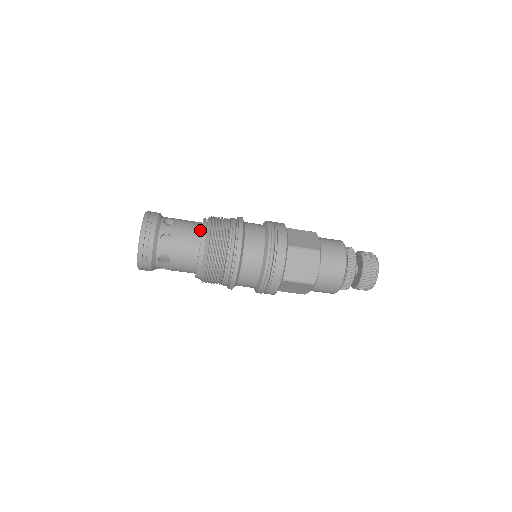
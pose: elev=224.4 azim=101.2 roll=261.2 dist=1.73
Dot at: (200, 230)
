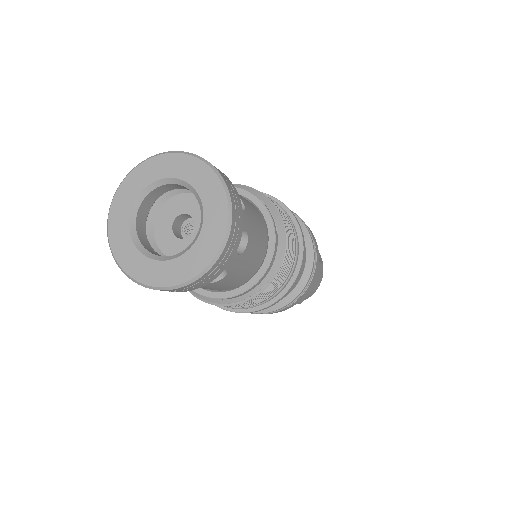
Dot at: (264, 223)
